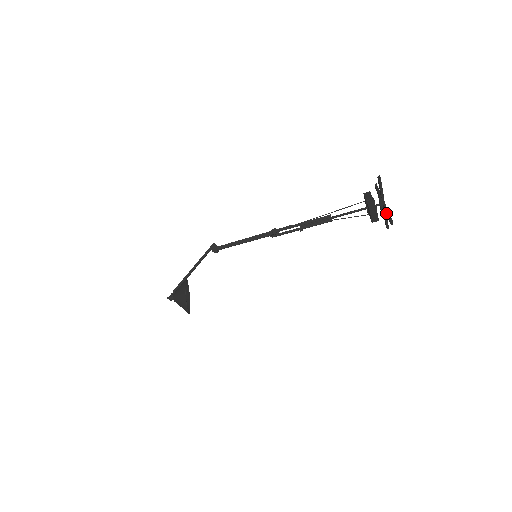
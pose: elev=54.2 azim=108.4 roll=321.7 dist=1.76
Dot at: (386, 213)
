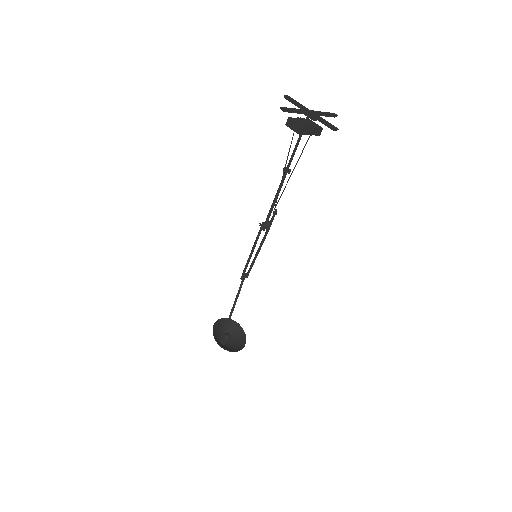
Dot at: (294, 112)
